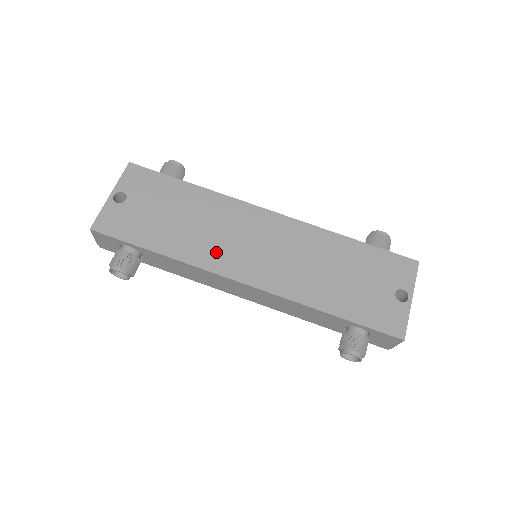
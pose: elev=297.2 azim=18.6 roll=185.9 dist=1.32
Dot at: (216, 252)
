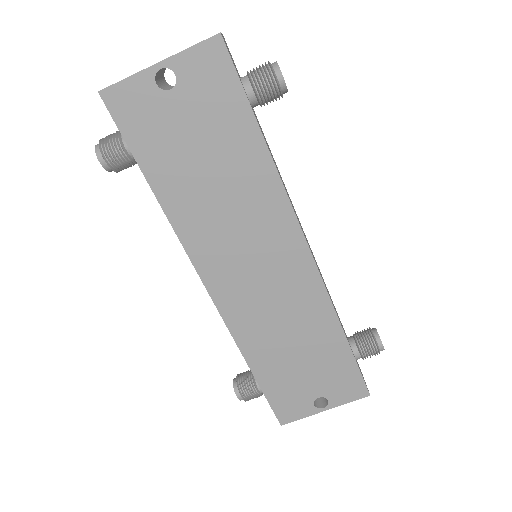
Dot at: (211, 240)
